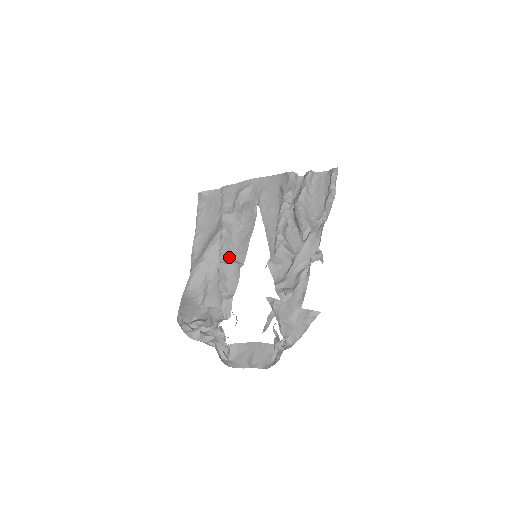
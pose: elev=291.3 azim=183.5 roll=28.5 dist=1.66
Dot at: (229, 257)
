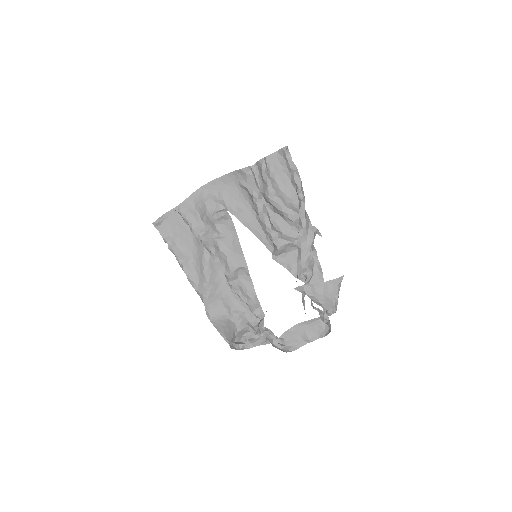
Dot at: (230, 268)
